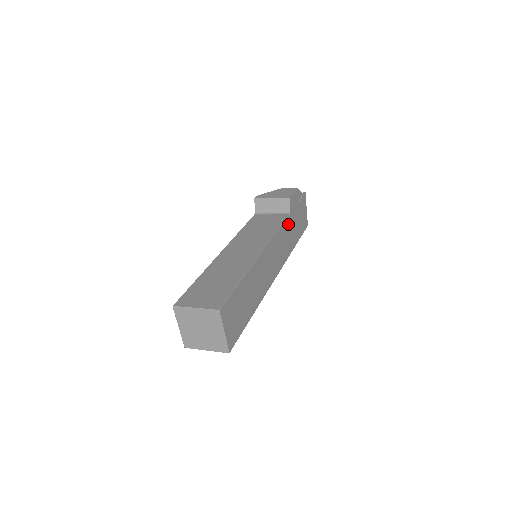
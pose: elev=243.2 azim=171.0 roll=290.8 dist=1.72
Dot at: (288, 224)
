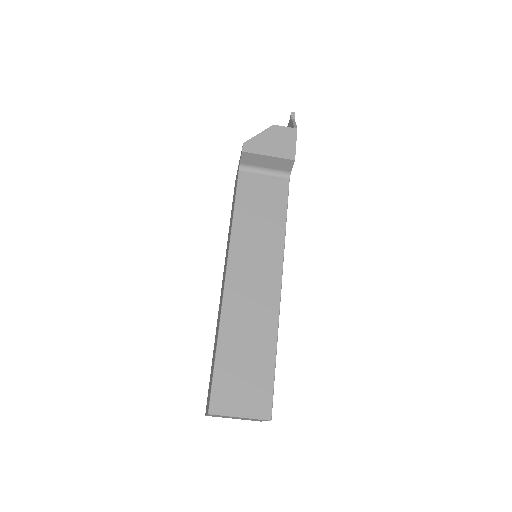
Dot at: occluded
